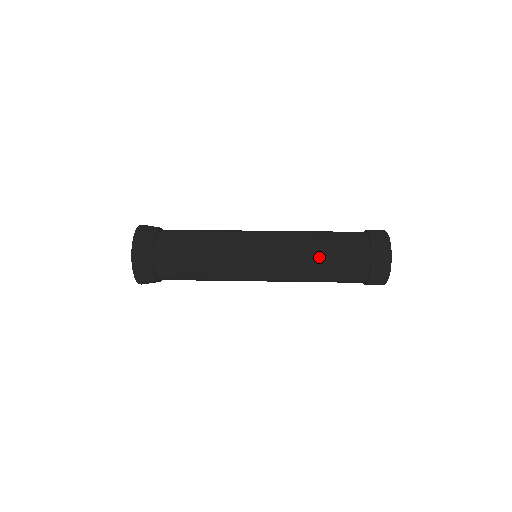
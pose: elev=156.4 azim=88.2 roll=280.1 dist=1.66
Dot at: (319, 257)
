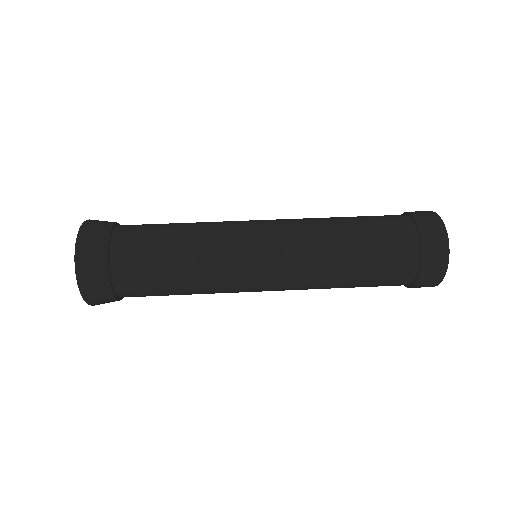
Dot at: (348, 260)
